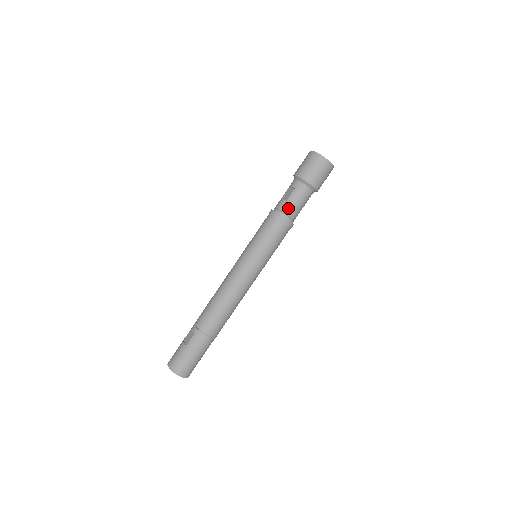
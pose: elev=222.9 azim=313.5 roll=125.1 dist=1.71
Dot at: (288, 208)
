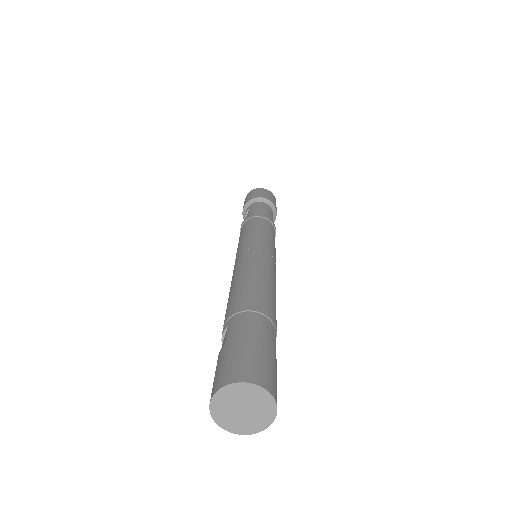
Dot at: (254, 213)
